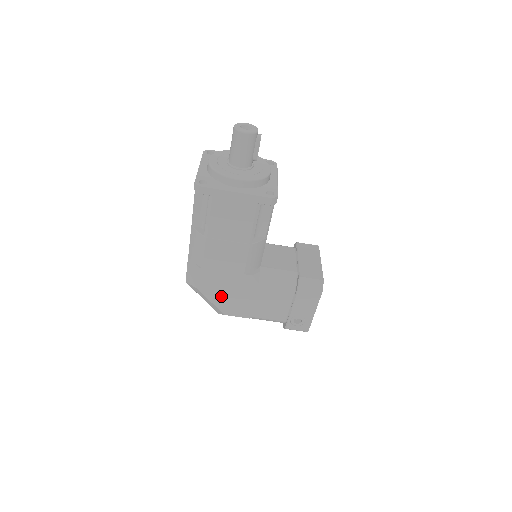
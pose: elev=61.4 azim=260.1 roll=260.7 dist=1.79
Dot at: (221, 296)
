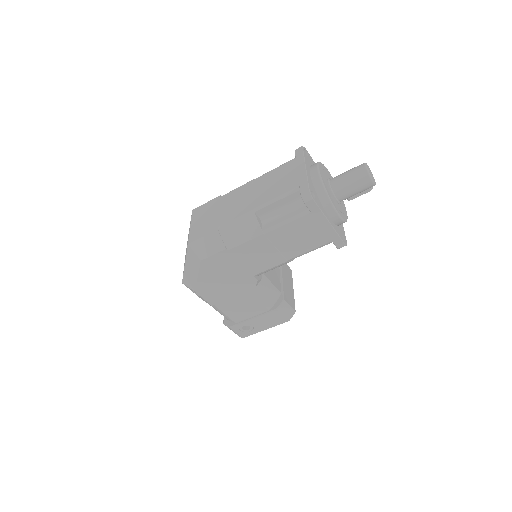
Dot at: (212, 278)
